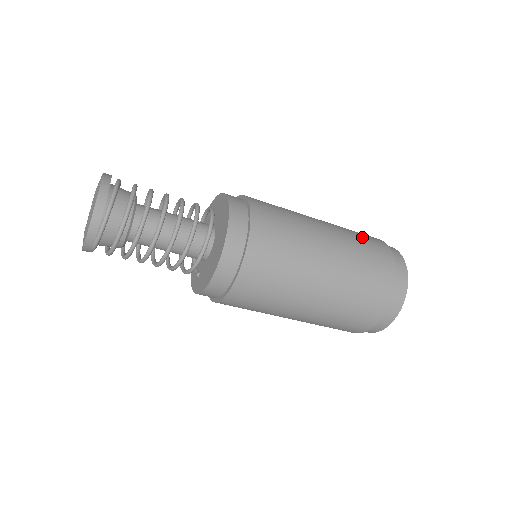
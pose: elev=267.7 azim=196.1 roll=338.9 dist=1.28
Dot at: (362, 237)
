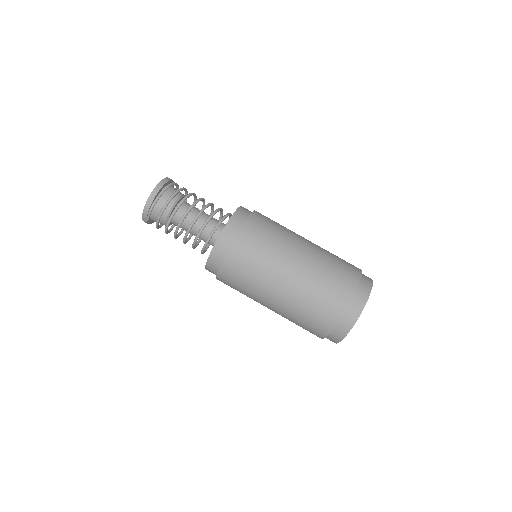
Dot at: occluded
